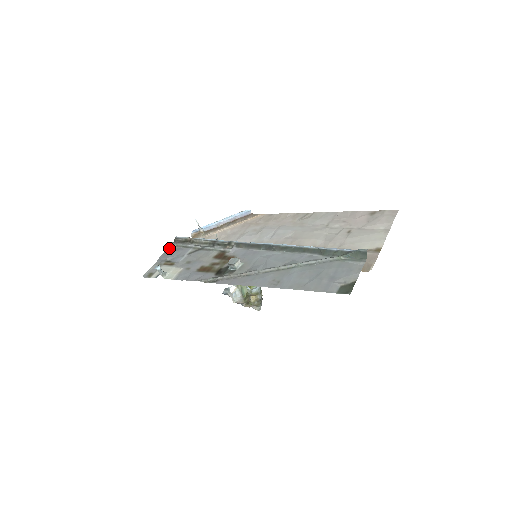
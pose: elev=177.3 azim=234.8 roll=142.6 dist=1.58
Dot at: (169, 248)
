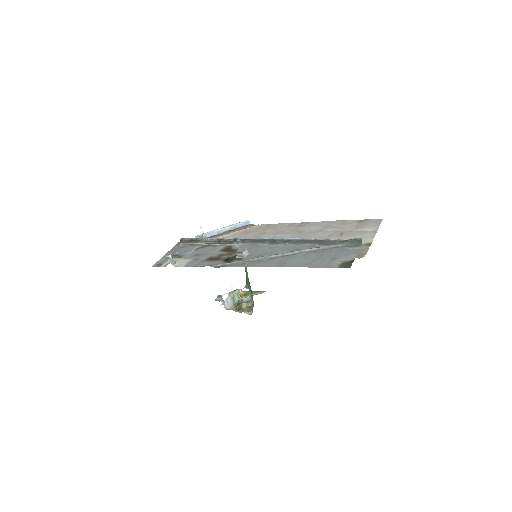
Dot at: (176, 246)
